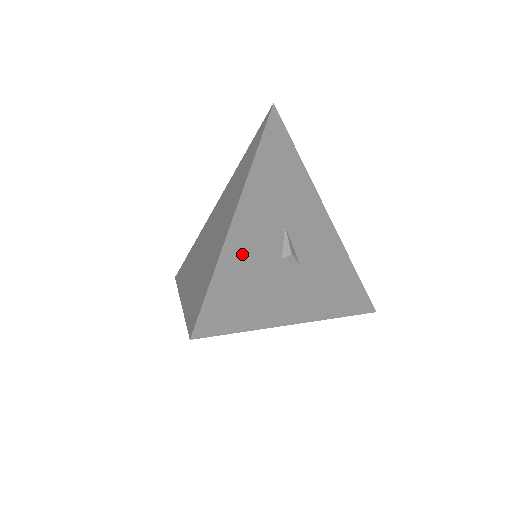
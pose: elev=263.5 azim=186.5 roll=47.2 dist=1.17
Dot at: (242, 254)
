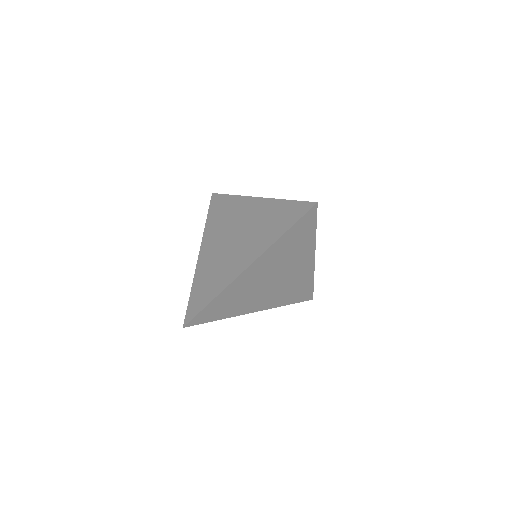
Dot at: occluded
